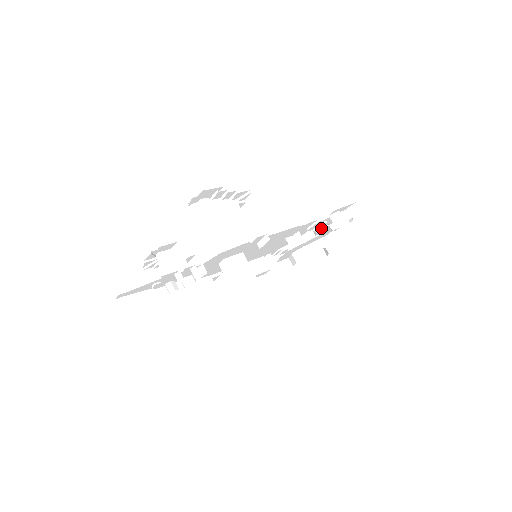
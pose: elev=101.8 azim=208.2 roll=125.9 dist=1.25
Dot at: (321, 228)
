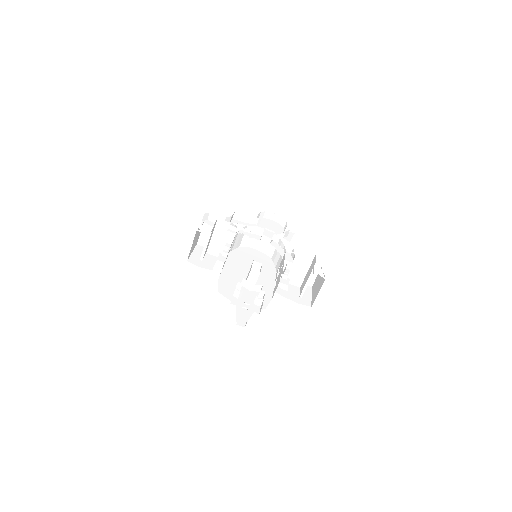
Dot at: occluded
